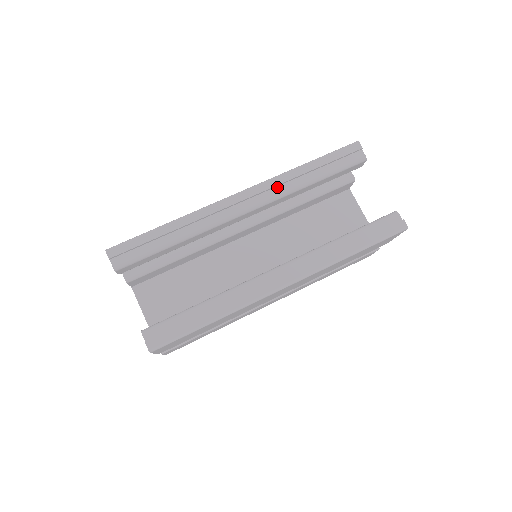
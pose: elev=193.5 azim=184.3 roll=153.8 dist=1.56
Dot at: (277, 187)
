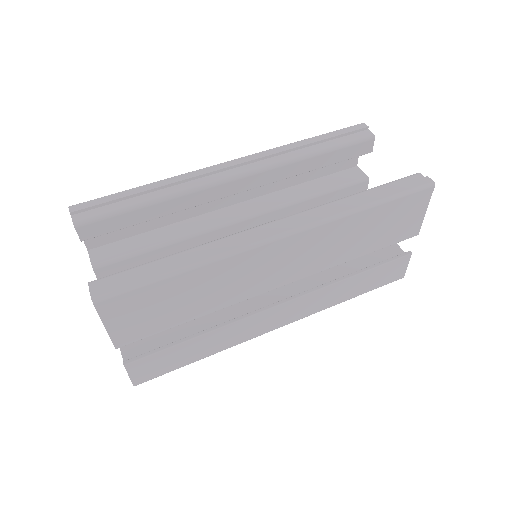
Dot at: (274, 157)
